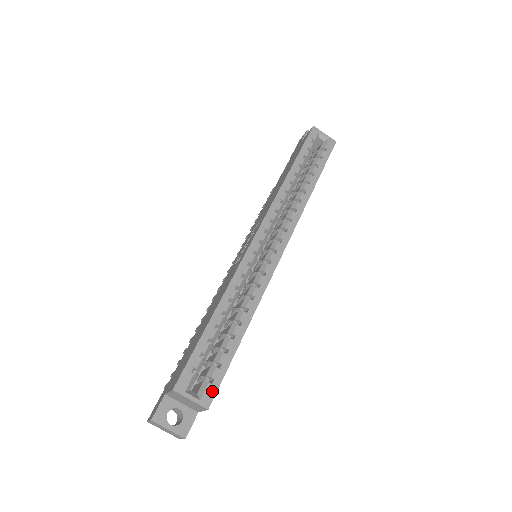
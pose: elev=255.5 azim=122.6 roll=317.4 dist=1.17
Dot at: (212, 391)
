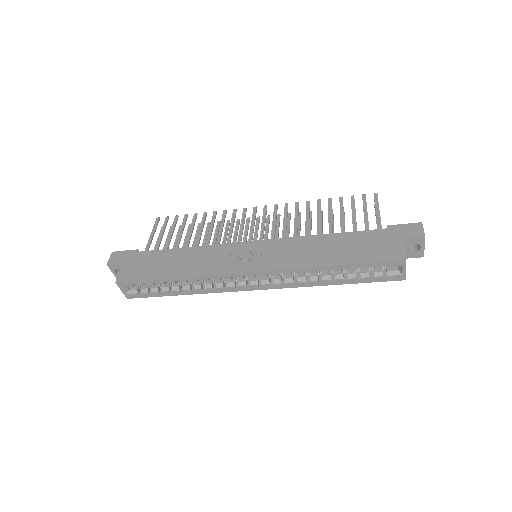
Dot at: (136, 296)
